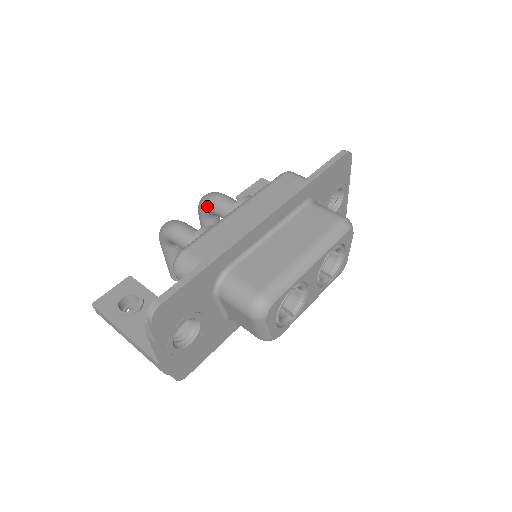
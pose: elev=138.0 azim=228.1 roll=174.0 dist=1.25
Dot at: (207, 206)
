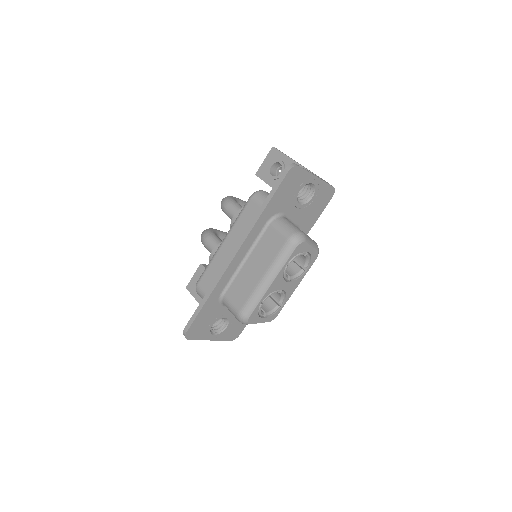
Dot at: occluded
